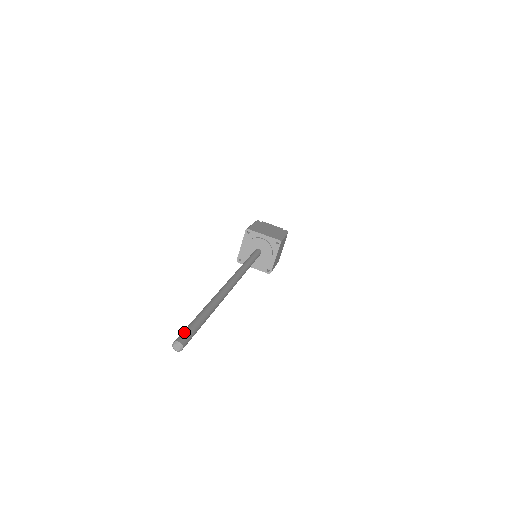
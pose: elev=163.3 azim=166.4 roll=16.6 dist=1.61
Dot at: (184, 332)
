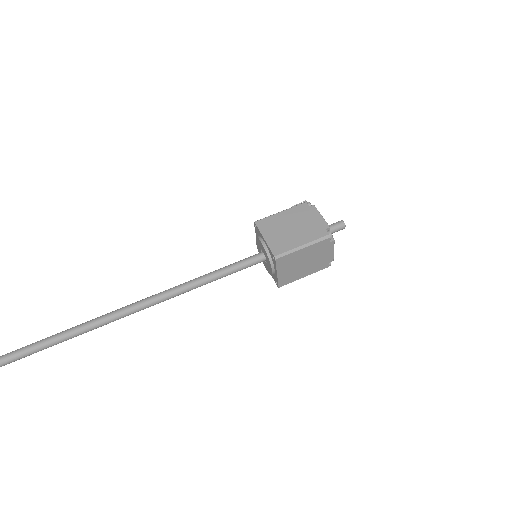
Dot at: out of frame
